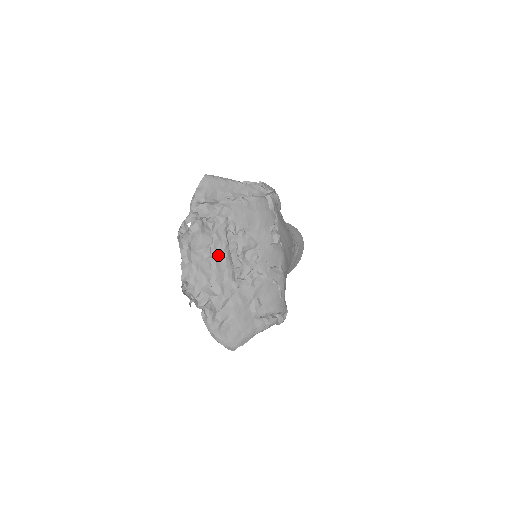
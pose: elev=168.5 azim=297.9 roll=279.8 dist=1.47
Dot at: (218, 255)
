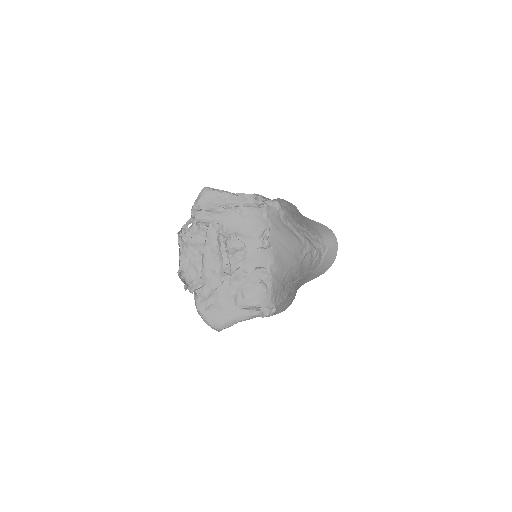
Dot at: (209, 253)
